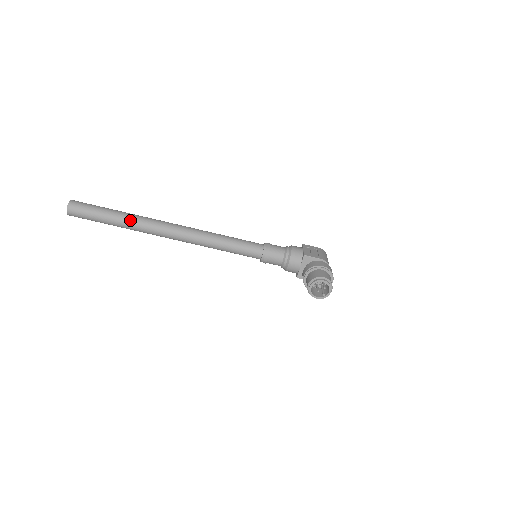
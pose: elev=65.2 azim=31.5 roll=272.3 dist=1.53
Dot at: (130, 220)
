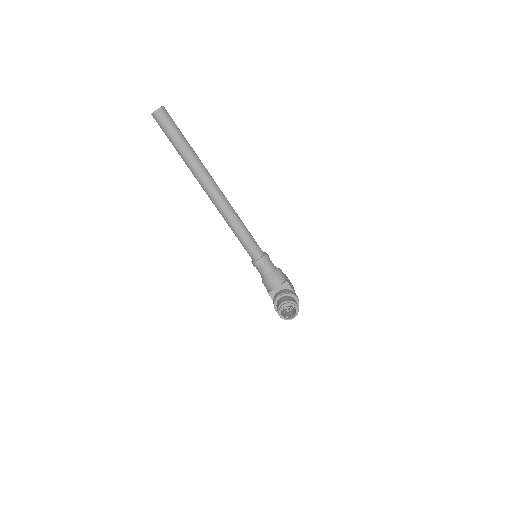
Dot at: (194, 158)
